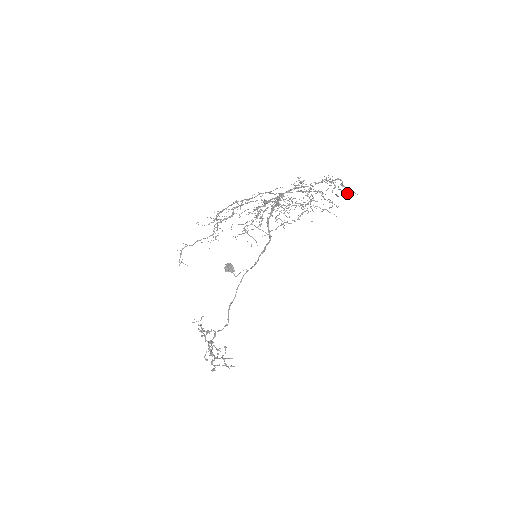
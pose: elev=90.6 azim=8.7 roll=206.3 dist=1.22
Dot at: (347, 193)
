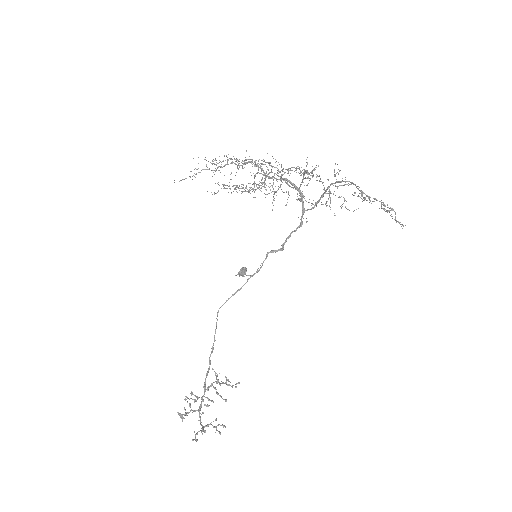
Dot at: (359, 196)
